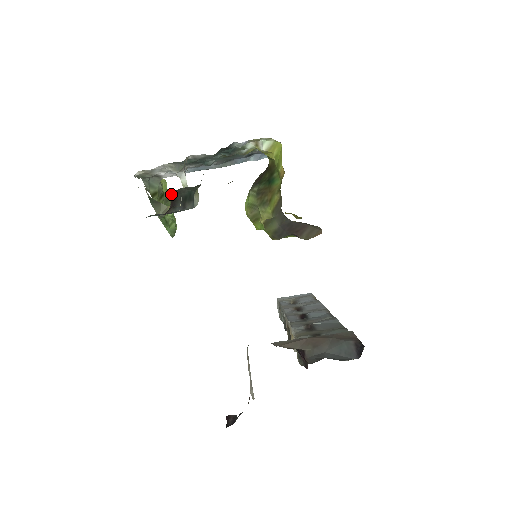
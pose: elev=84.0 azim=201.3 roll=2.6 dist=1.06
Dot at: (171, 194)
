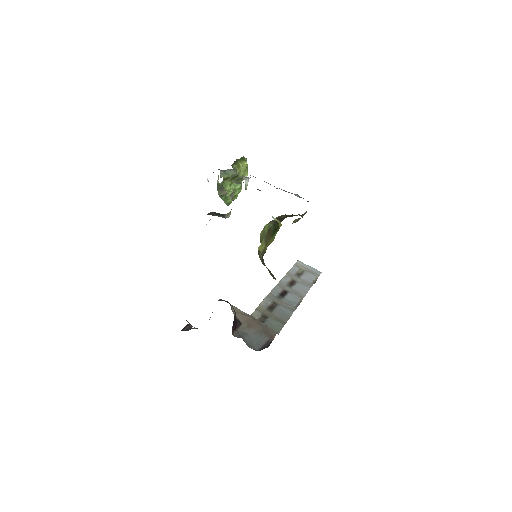
Dot at: (247, 174)
